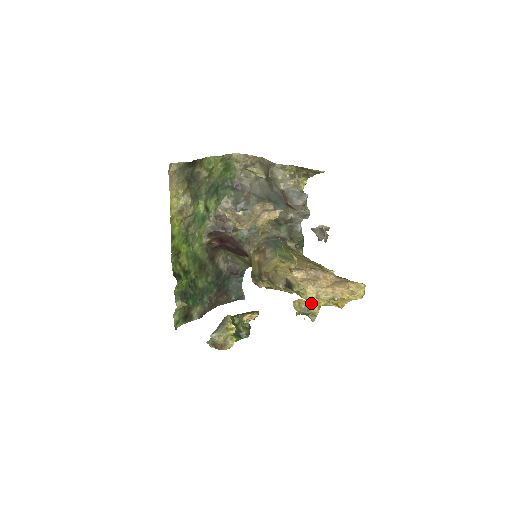
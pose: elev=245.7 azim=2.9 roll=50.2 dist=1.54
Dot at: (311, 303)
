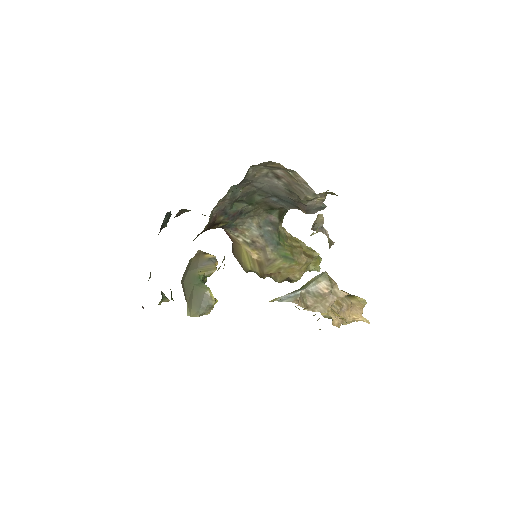
Dot at: occluded
